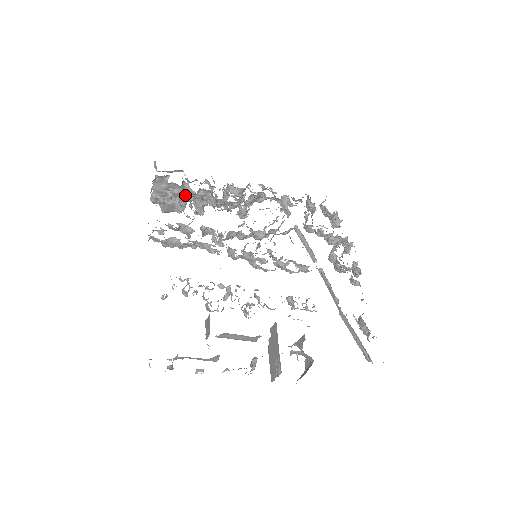
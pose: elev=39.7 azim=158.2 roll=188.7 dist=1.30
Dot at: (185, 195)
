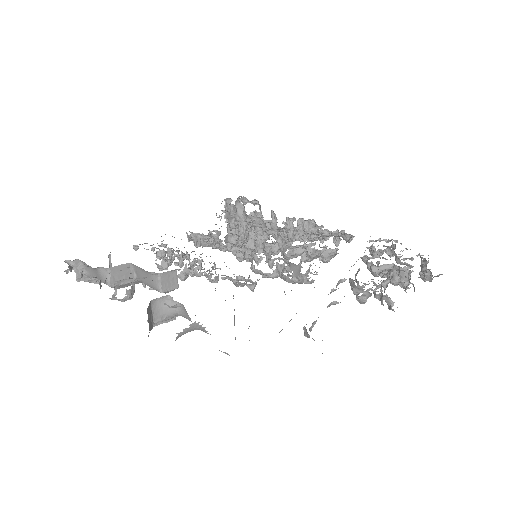
Dot at: (244, 220)
